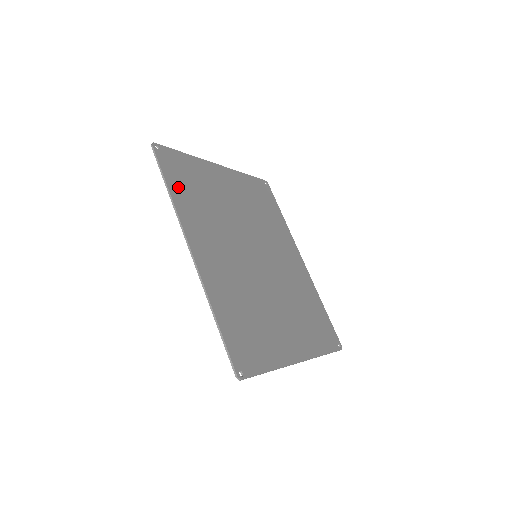
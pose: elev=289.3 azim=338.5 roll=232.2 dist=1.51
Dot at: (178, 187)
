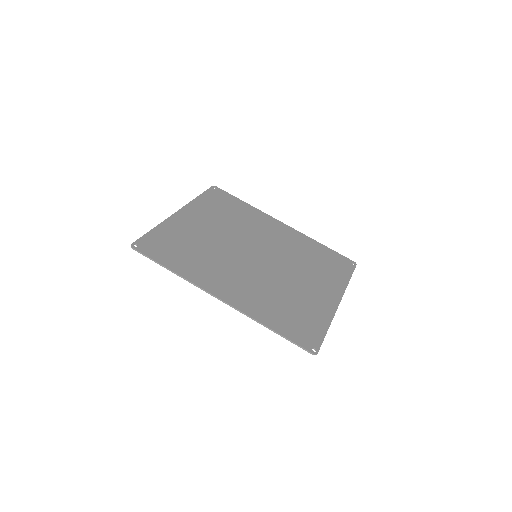
Dot at: (173, 261)
